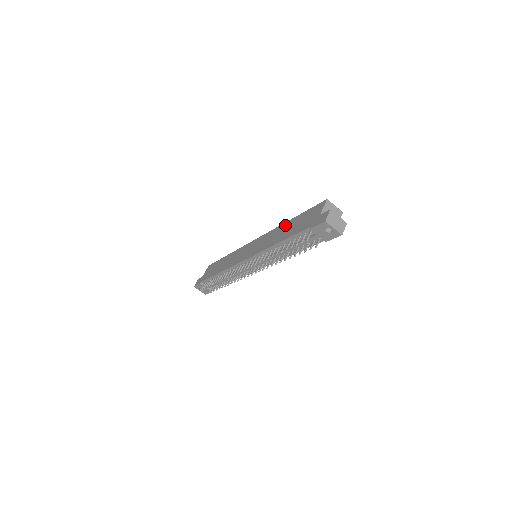
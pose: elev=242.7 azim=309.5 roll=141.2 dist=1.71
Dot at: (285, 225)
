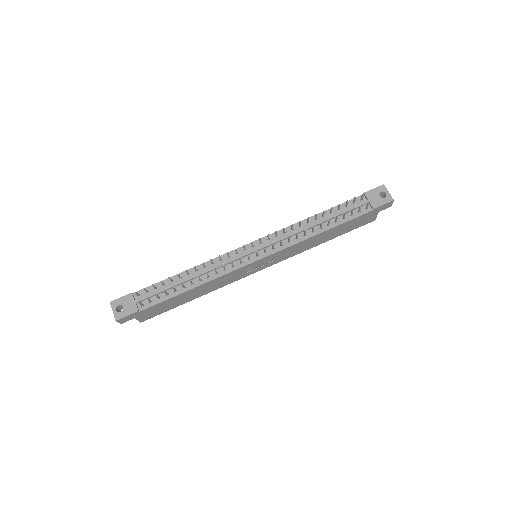
Dot at: occluded
